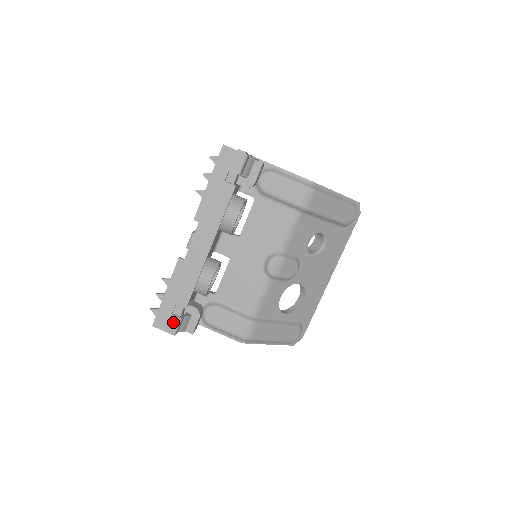
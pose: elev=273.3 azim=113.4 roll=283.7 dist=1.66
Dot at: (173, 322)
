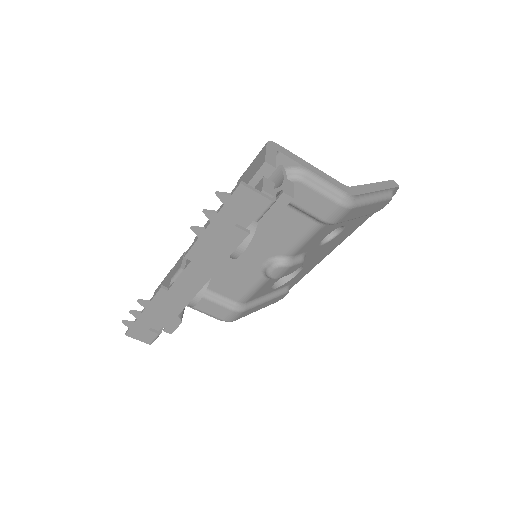
Dot at: (150, 336)
